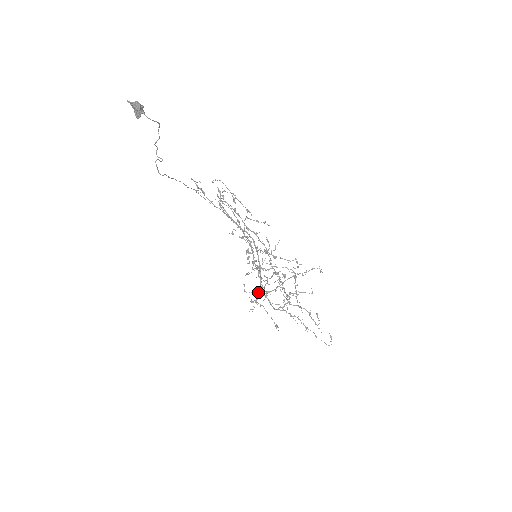
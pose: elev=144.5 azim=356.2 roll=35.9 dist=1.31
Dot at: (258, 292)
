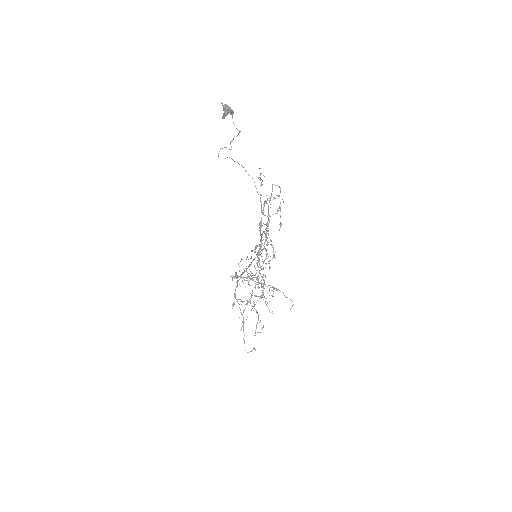
Dot at: (247, 272)
